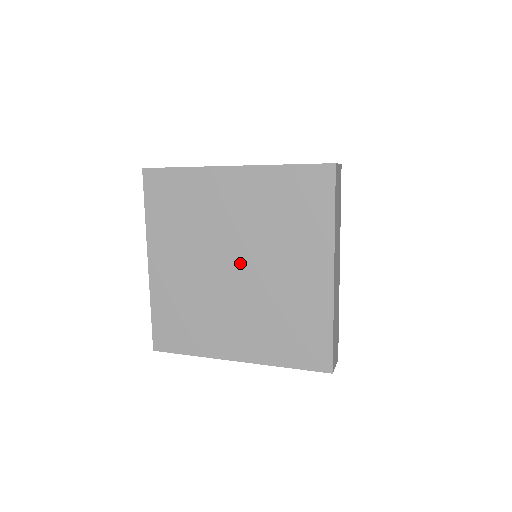
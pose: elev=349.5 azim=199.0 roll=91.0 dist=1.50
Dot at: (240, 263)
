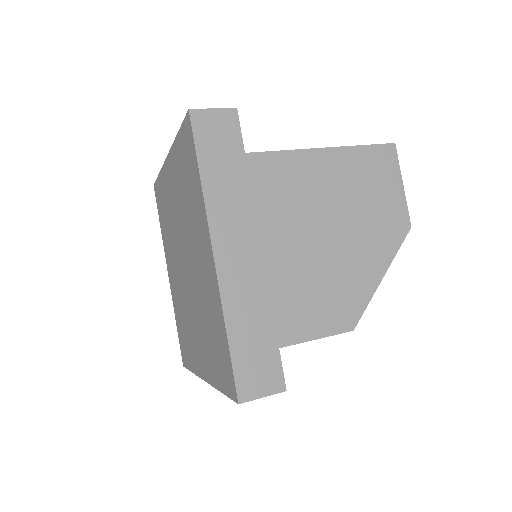
Dot at: (186, 261)
